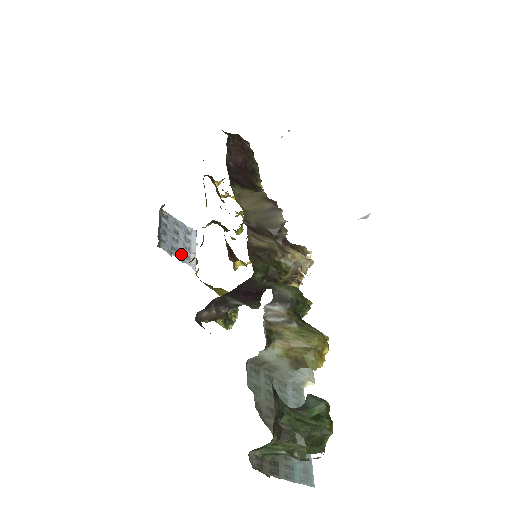
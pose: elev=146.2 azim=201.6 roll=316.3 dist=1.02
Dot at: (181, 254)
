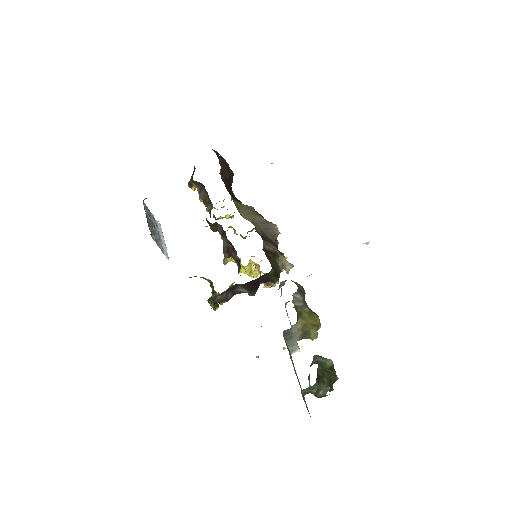
Dot at: (160, 244)
